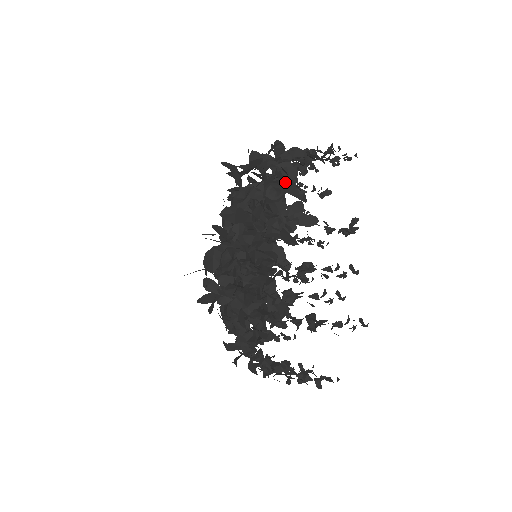
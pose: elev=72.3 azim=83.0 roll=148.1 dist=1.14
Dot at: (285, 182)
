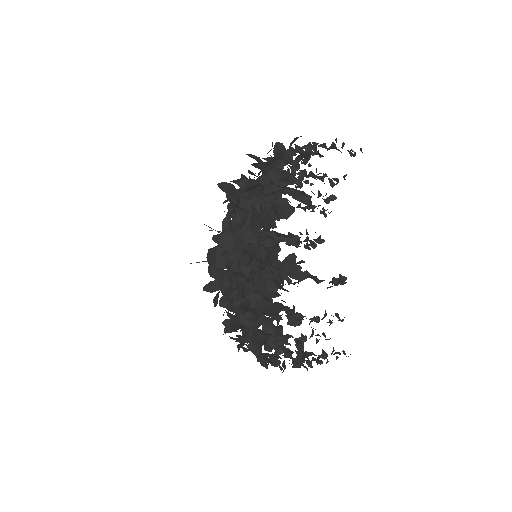
Dot at: (278, 233)
